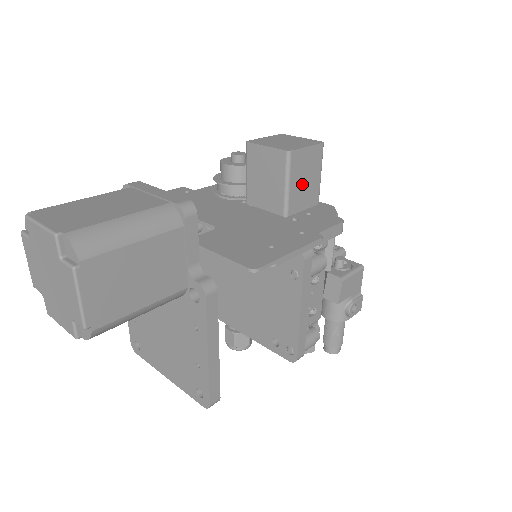
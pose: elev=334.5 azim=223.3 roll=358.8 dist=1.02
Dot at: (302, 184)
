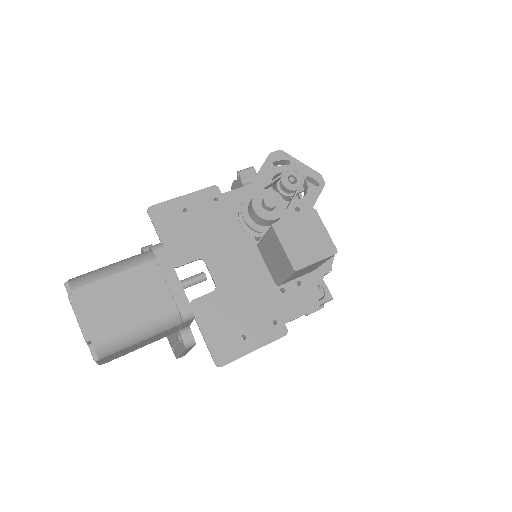
Dot at: (301, 273)
